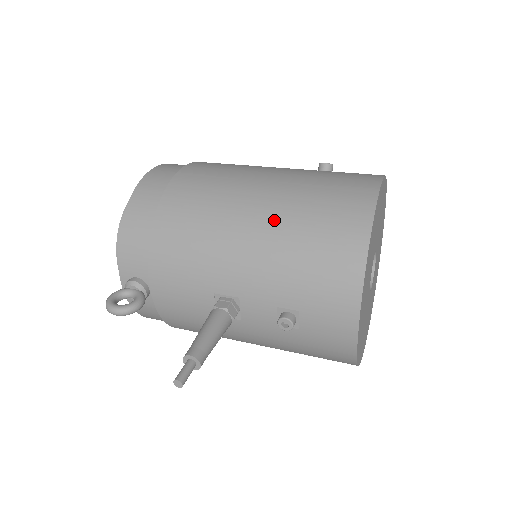
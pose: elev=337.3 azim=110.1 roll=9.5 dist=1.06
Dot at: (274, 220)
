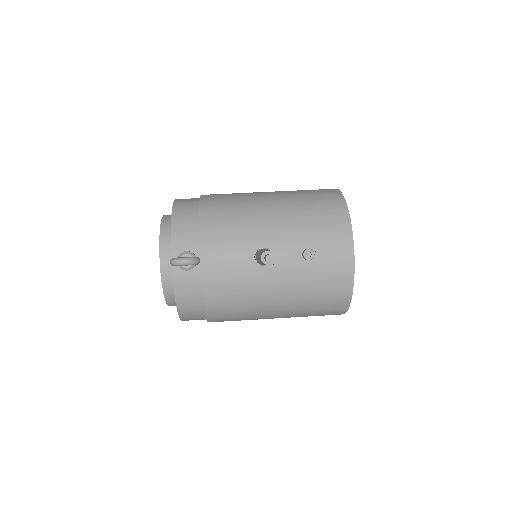
Dot at: (285, 200)
